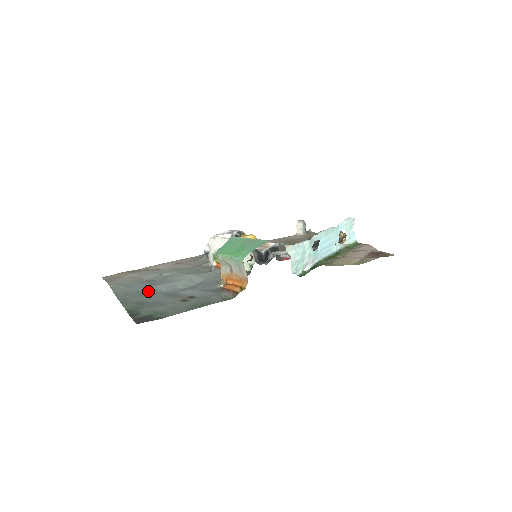
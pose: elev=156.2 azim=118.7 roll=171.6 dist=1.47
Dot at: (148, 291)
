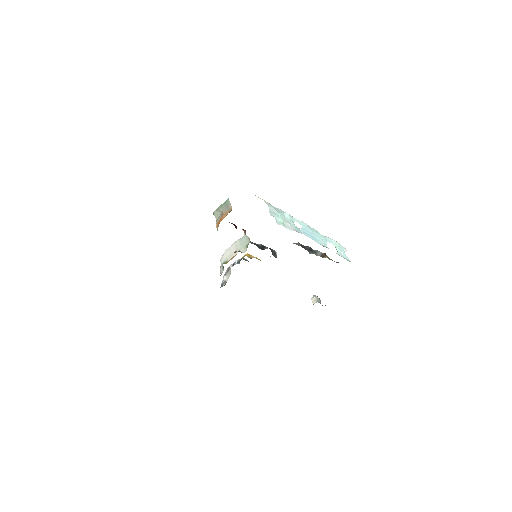
Dot at: occluded
